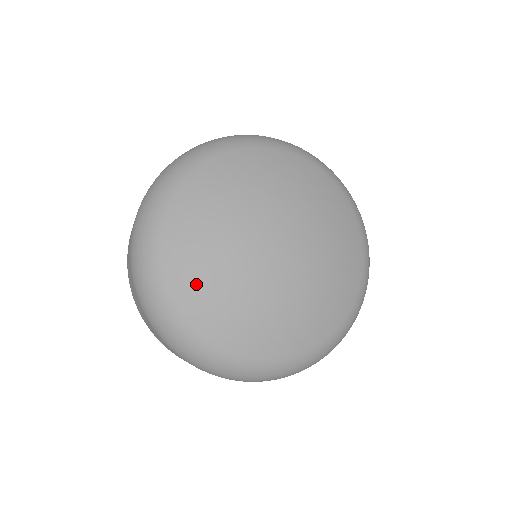
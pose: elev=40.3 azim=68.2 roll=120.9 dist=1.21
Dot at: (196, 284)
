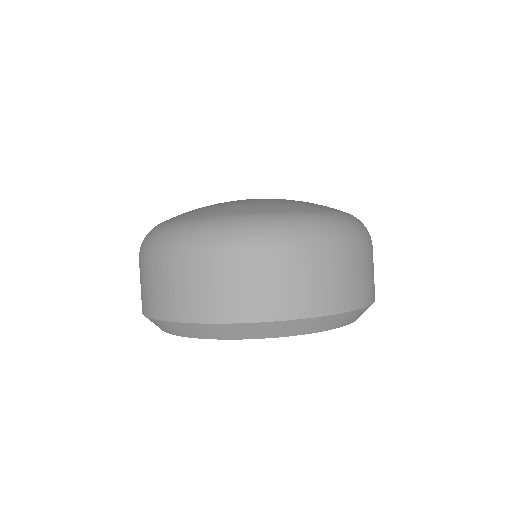
Dot at: (189, 212)
